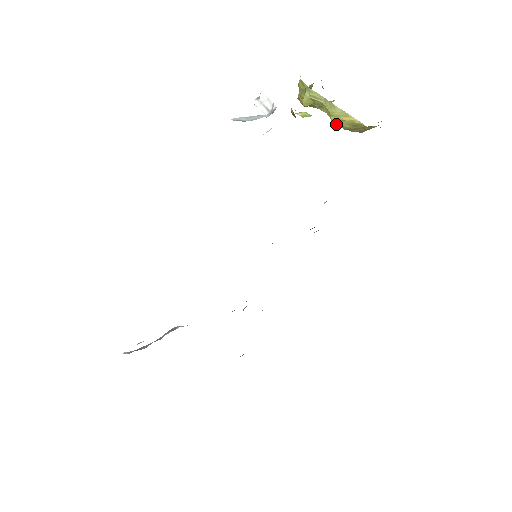
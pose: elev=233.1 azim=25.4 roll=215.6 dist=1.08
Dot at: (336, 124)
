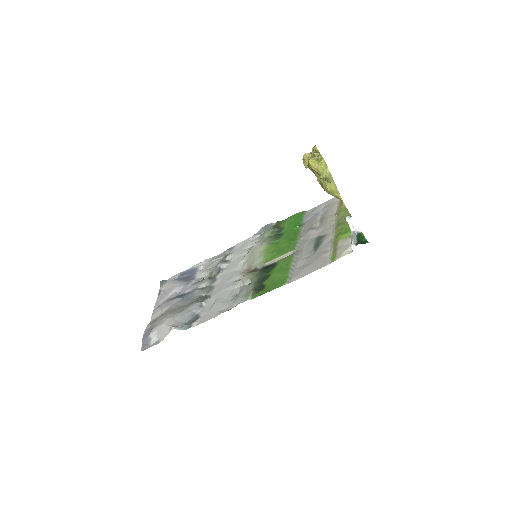
Dot at: (324, 188)
